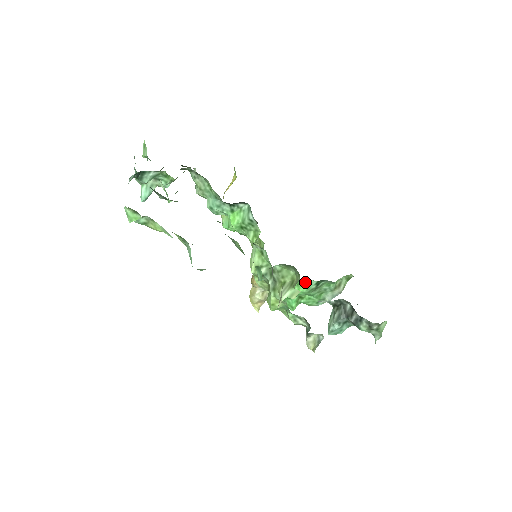
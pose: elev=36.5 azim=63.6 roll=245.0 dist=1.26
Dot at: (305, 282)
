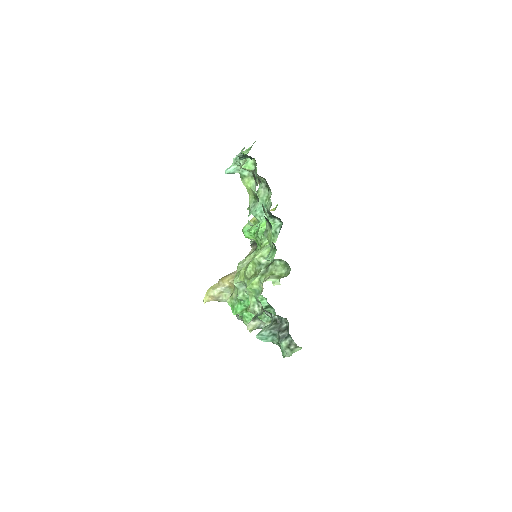
Dot at: (262, 299)
